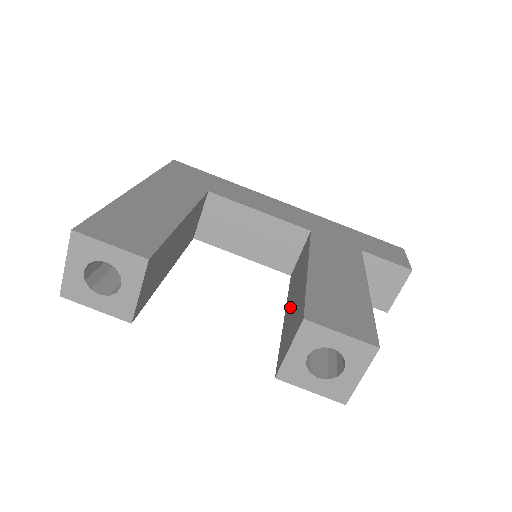
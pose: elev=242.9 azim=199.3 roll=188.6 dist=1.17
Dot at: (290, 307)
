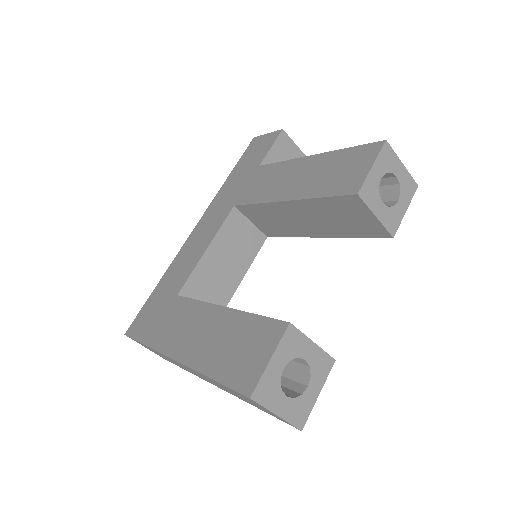
Dot at: (317, 227)
